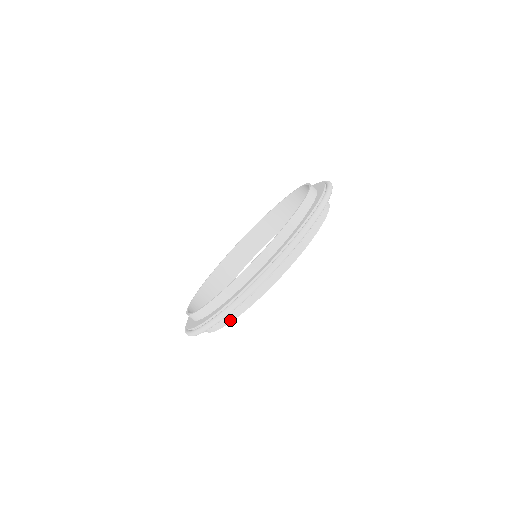
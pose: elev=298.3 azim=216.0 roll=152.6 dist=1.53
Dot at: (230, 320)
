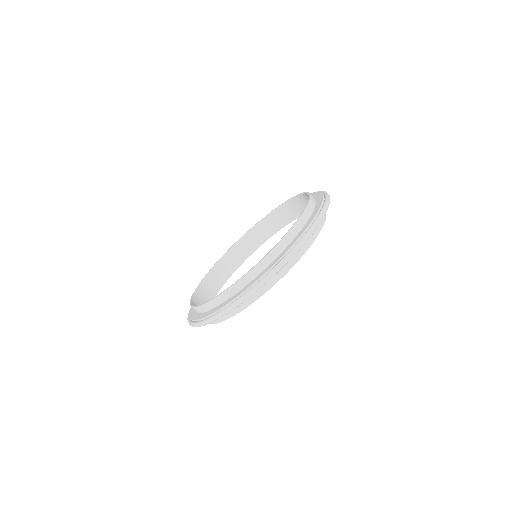
Dot at: (312, 241)
